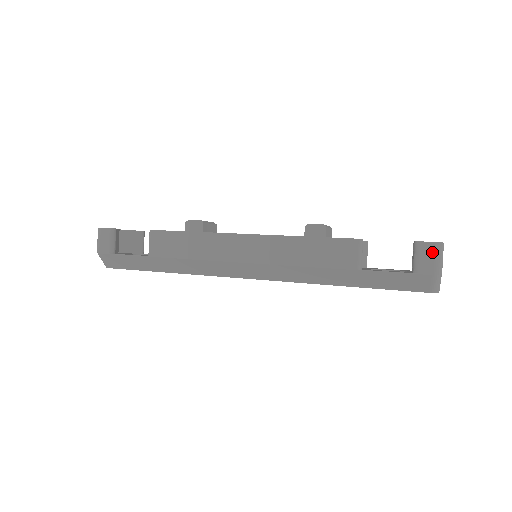
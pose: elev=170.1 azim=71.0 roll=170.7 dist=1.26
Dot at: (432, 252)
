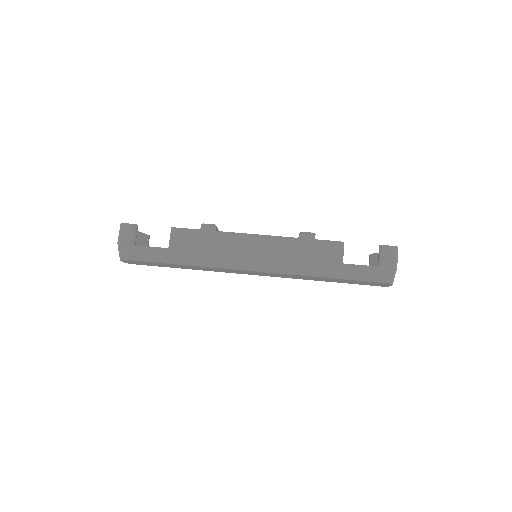
Dot at: (392, 253)
